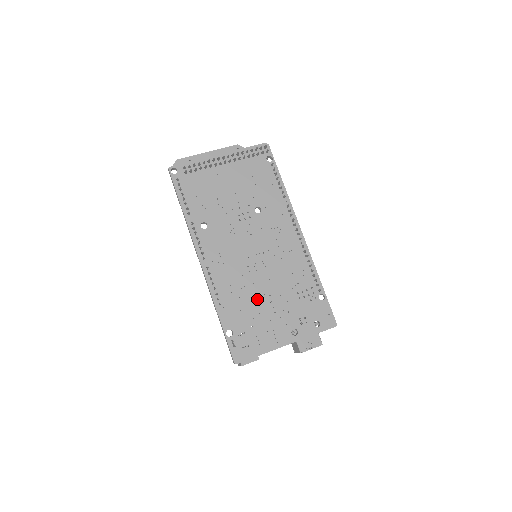
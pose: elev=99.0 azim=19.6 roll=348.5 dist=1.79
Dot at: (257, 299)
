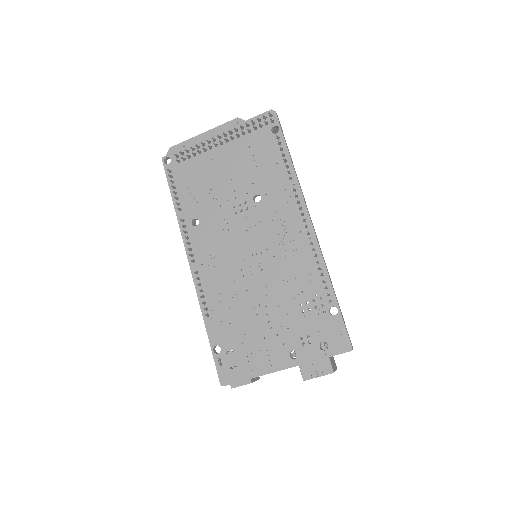
Dot at: (250, 310)
